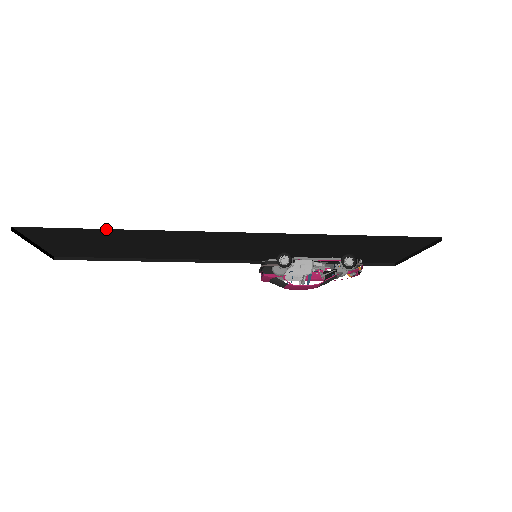
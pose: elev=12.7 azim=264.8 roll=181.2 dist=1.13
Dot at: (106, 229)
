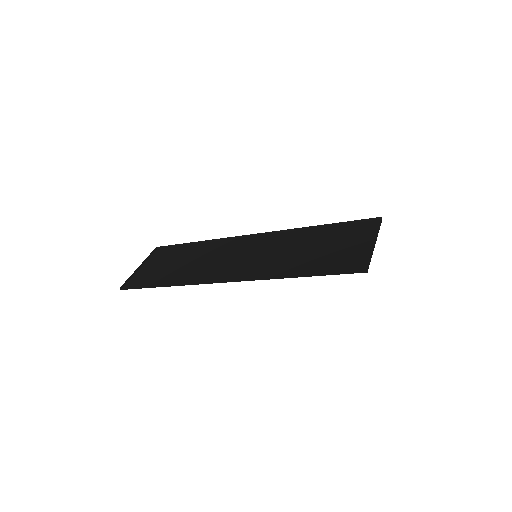
Dot at: (158, 285)
